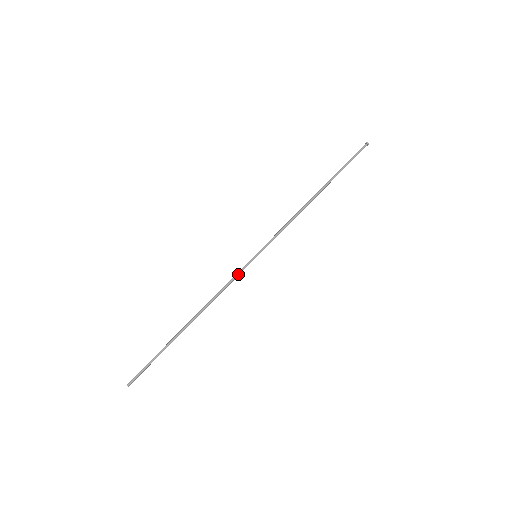
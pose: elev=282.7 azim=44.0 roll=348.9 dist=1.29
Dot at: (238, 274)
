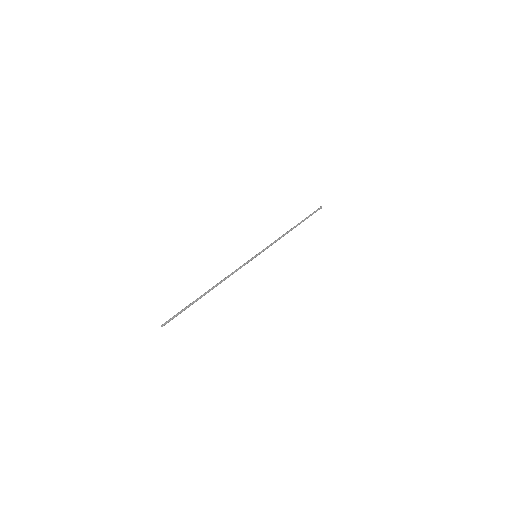
Dot at: occluded
